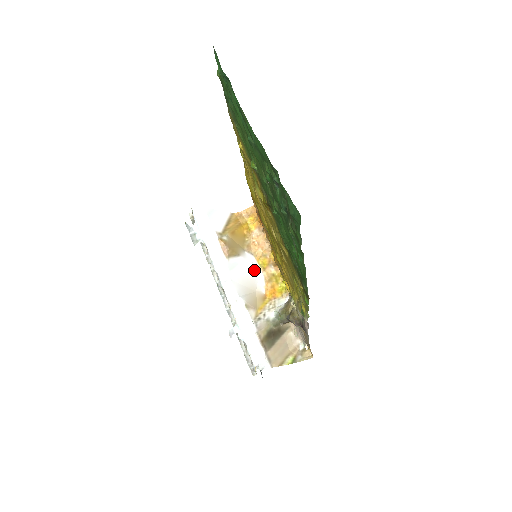
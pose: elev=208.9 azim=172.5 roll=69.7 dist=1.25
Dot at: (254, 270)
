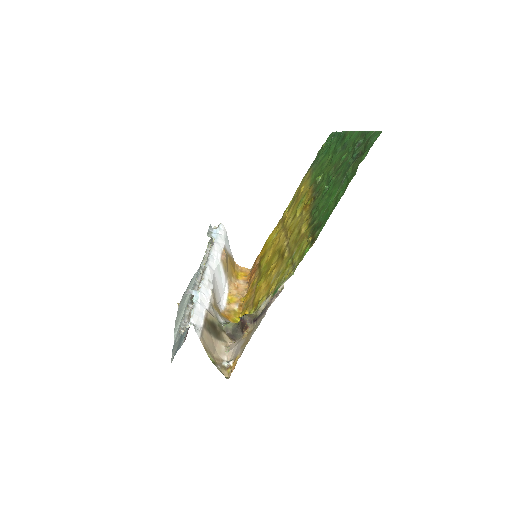
Dot at: (222, 297)
